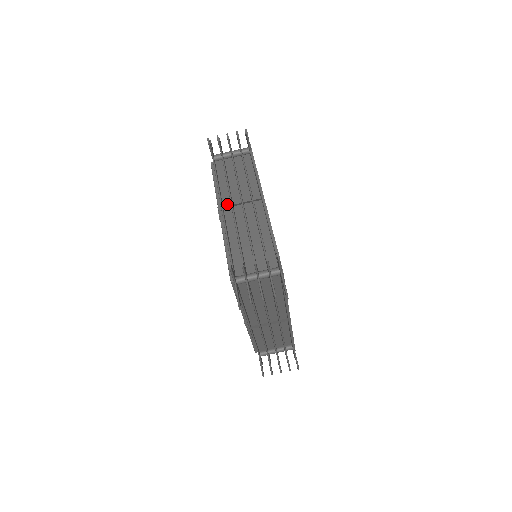
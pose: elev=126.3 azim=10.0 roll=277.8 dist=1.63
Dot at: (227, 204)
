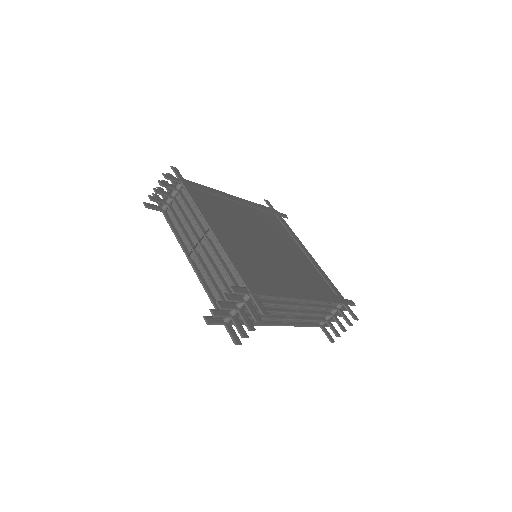
Dot at: occluded
